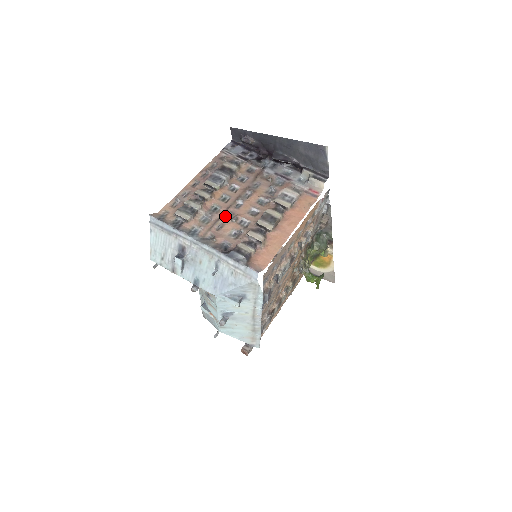
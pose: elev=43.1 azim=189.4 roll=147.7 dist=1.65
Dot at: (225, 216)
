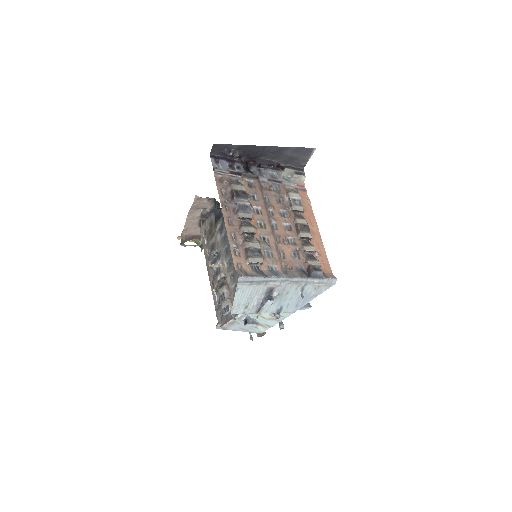
Dot at: (277, 242)
